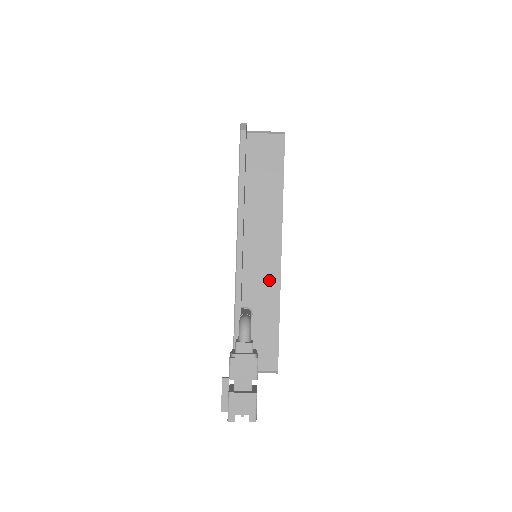
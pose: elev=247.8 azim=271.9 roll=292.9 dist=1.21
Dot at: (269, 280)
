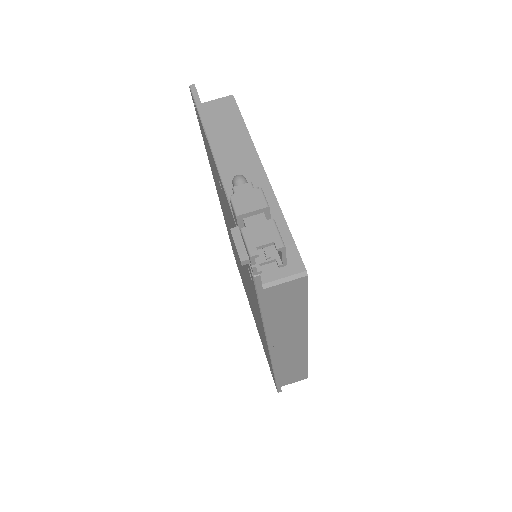
Dot at: occluded
